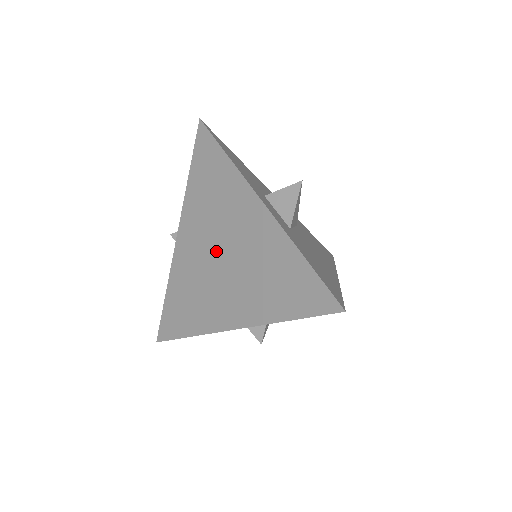
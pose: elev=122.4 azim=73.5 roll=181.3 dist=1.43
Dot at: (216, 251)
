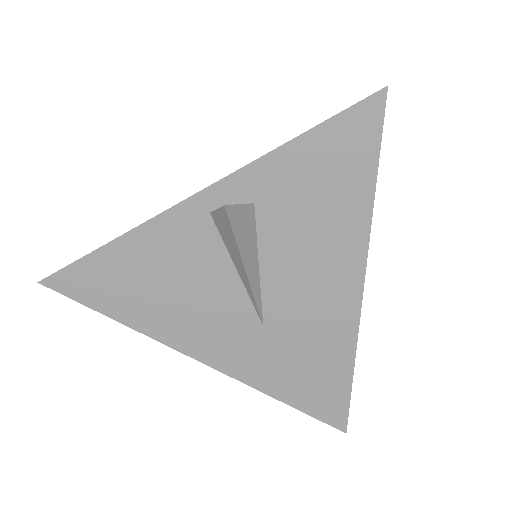
Dot at: occluded
